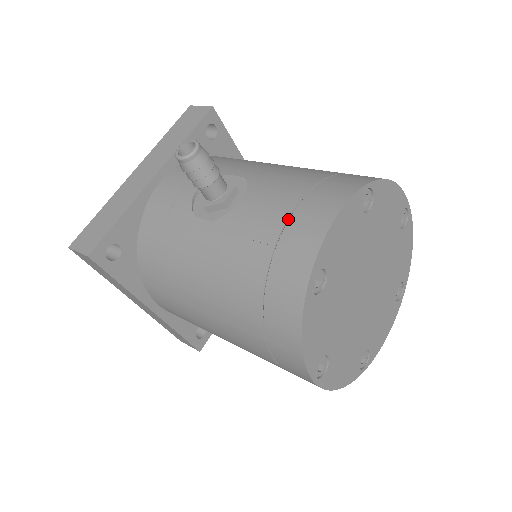
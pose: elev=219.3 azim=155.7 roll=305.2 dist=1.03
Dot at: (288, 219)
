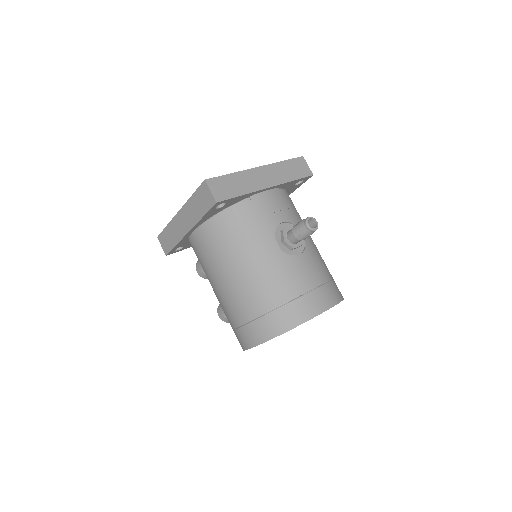
Dot at: (313, 289)
